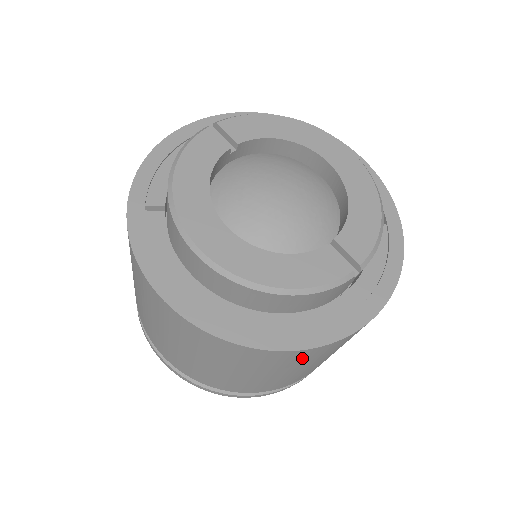
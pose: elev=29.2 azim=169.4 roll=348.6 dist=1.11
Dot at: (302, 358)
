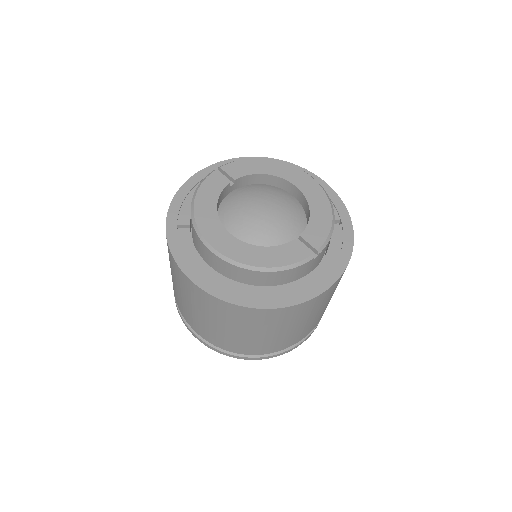
Dot at: (286, 316)
